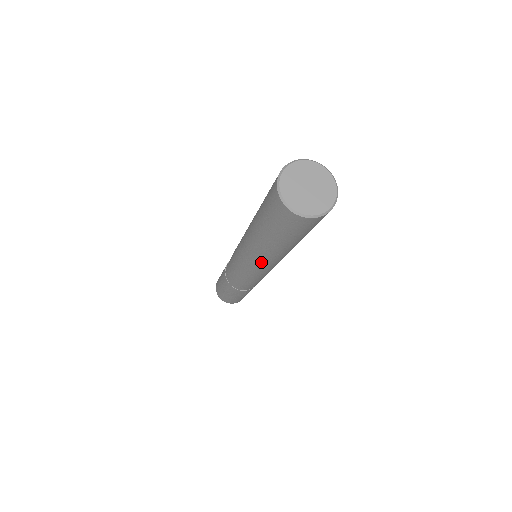
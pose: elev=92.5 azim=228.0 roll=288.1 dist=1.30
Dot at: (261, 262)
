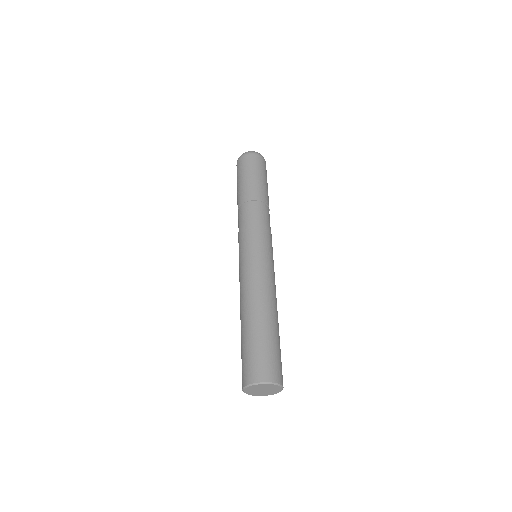
Dot at: occluded
